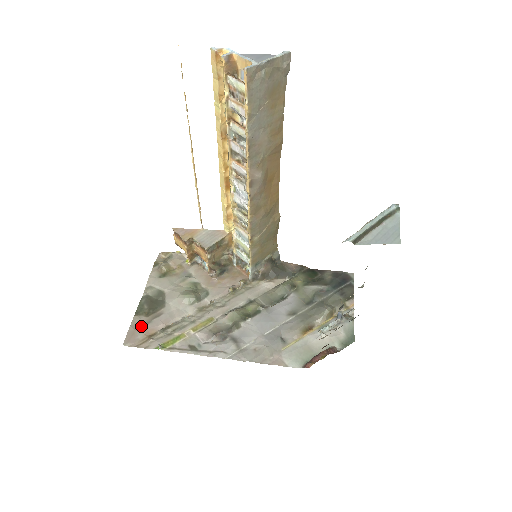
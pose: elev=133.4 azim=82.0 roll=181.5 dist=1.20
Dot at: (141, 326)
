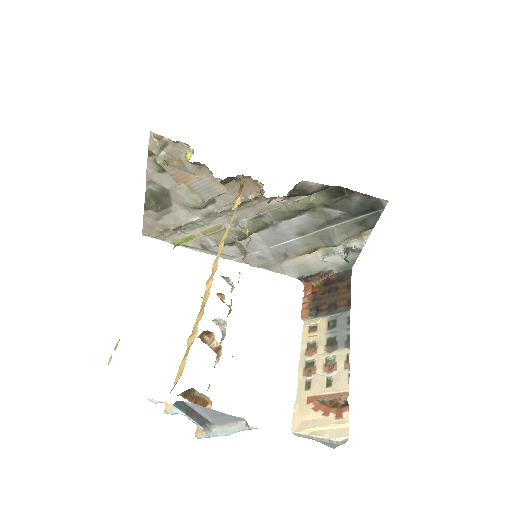
Dot at: (153, 220)
